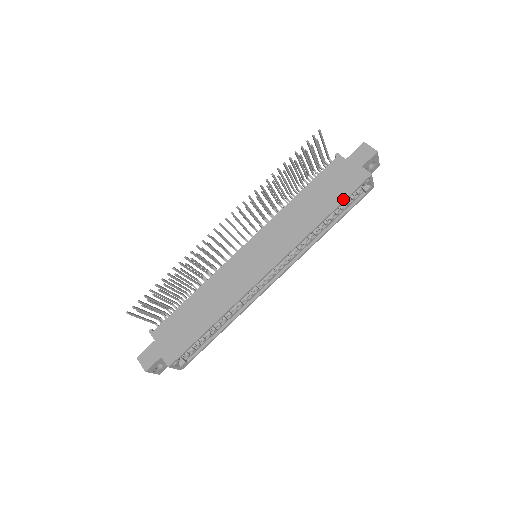
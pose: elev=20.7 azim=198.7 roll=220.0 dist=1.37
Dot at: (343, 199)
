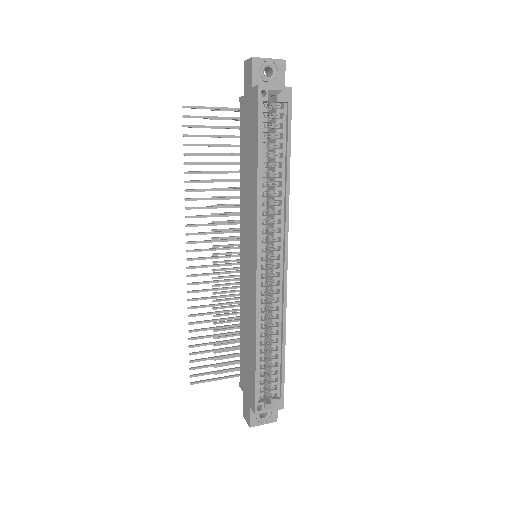
Dot at: (257, 137)
